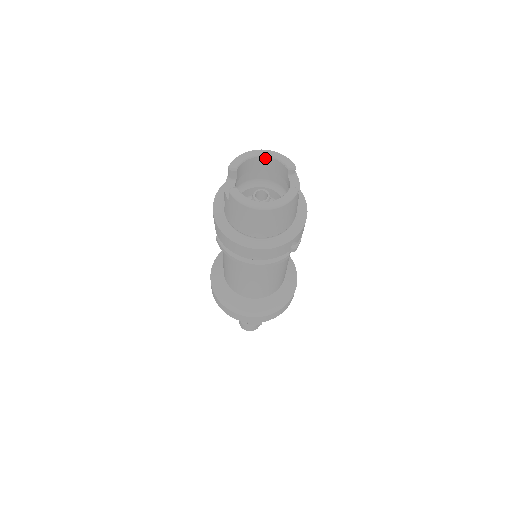
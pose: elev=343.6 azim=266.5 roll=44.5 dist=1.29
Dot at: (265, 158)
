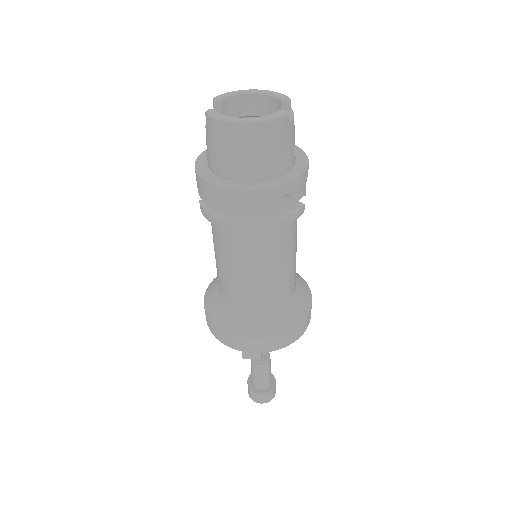
Dot at: (258, 96)
